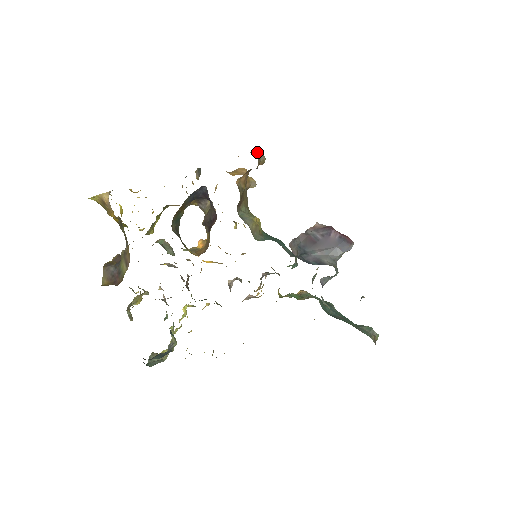
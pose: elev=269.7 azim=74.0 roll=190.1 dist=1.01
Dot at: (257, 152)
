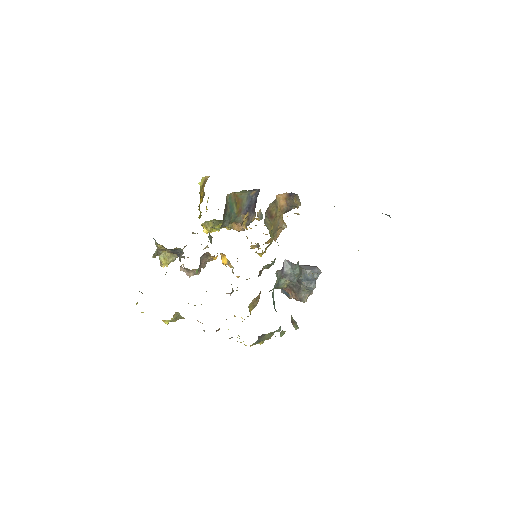
Dot at: (298, 197)
